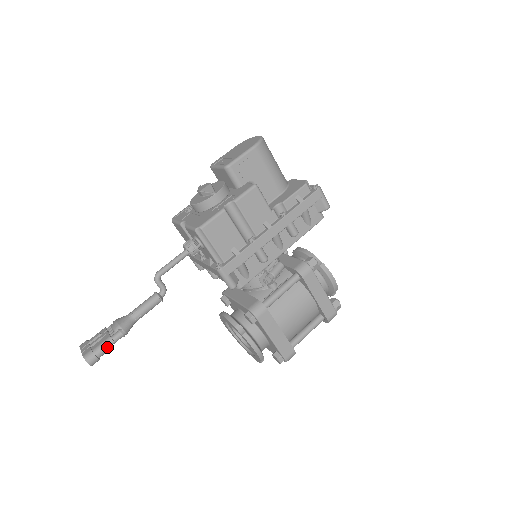
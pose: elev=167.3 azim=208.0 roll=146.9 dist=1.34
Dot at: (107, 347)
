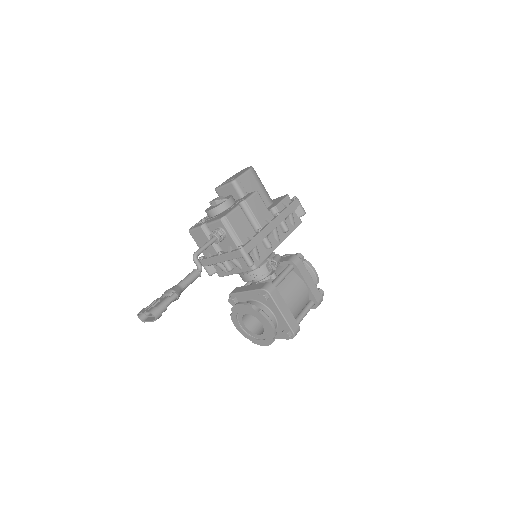
Dot at: (167, 304)
